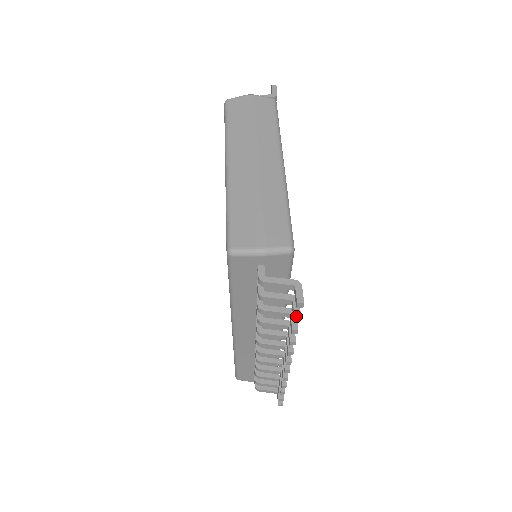
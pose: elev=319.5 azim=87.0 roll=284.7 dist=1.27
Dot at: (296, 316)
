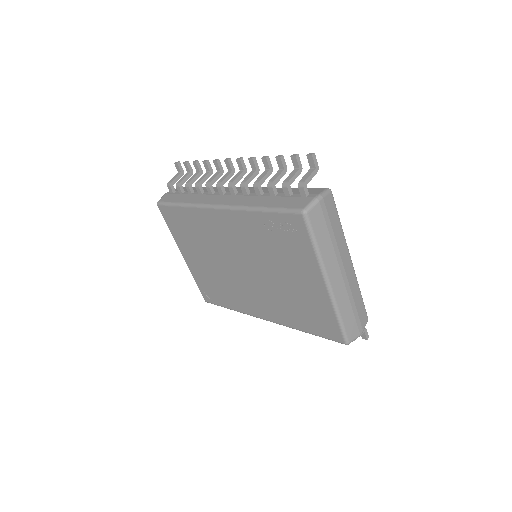
Dot at: occluded
